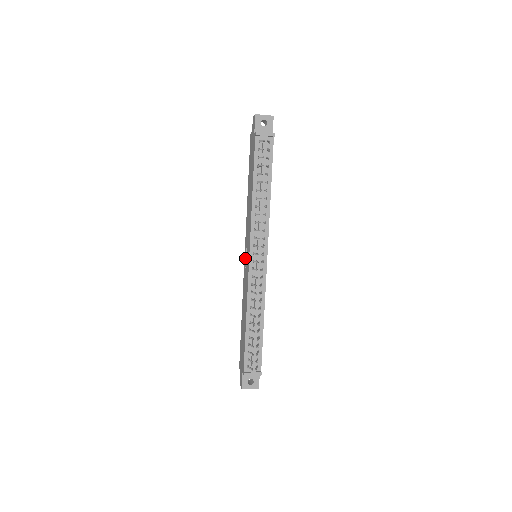
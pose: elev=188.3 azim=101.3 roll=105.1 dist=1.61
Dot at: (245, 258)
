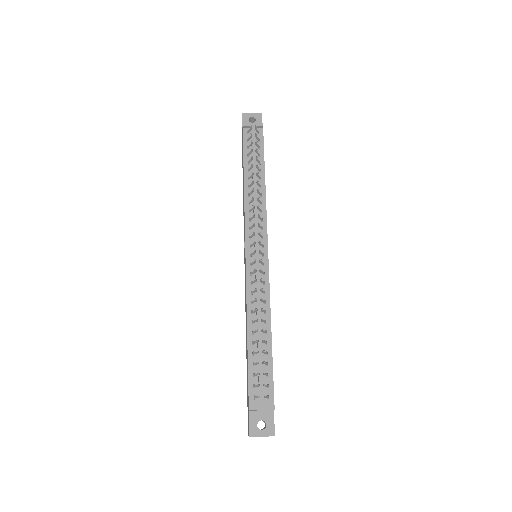
Dot at: occluded
